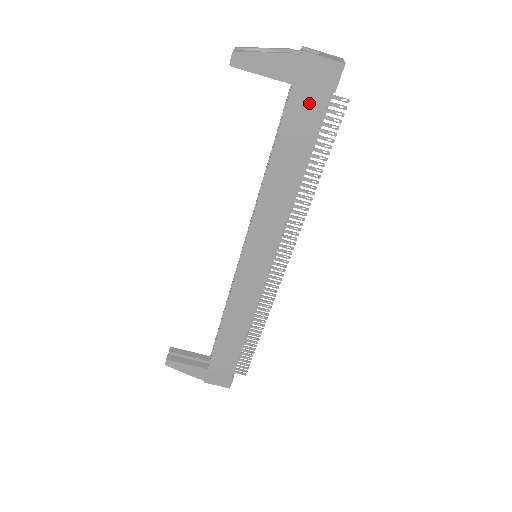
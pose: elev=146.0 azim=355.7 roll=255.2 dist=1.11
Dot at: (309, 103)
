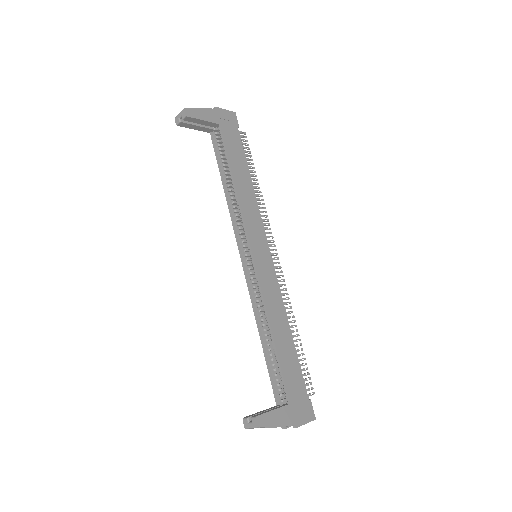
Dot at: (232, 134)
